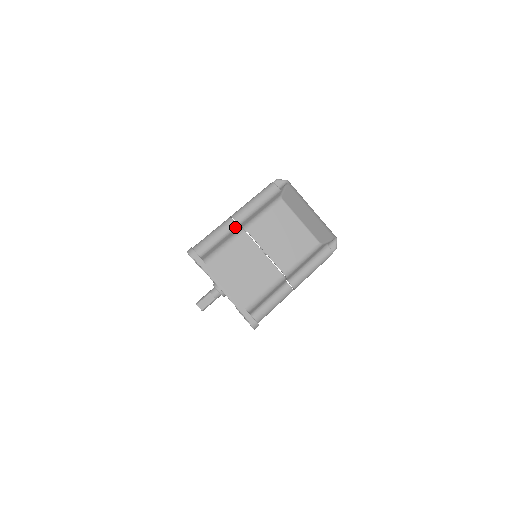
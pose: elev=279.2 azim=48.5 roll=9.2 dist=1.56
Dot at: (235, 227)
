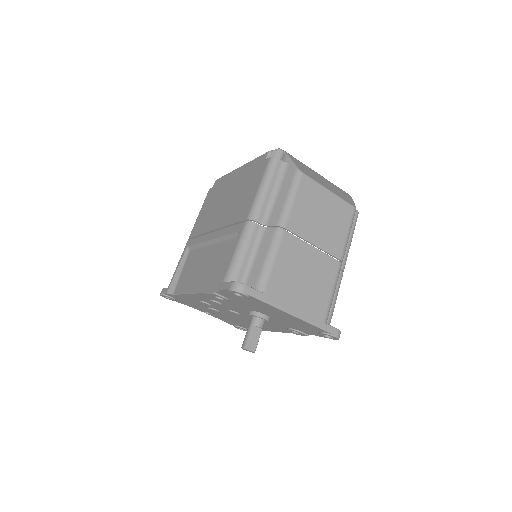
Dot at: (262, 230)
